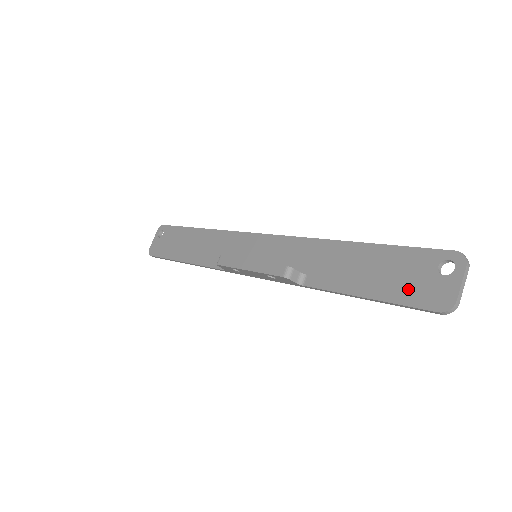
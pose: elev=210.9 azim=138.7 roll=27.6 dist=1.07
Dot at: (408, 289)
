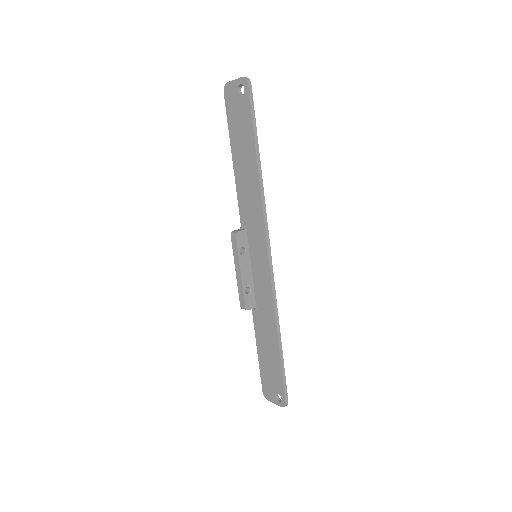
Dot at: (266, 378)
